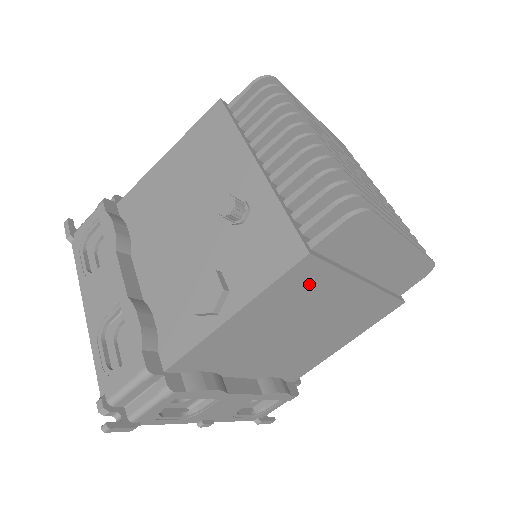
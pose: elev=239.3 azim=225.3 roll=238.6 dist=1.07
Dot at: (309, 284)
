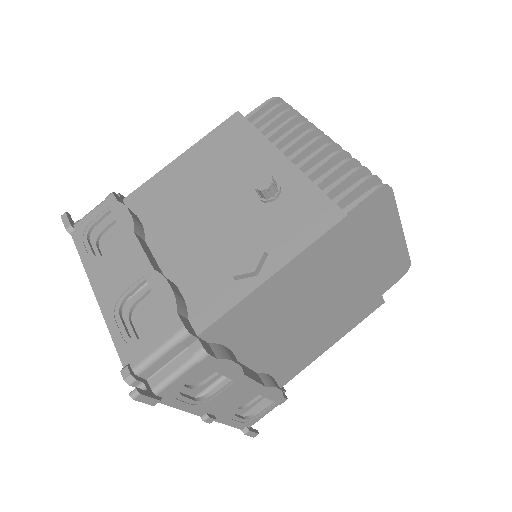
Dot at: (335, 253)
